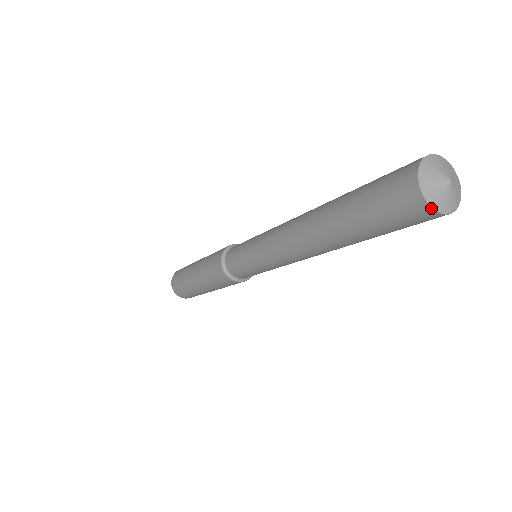
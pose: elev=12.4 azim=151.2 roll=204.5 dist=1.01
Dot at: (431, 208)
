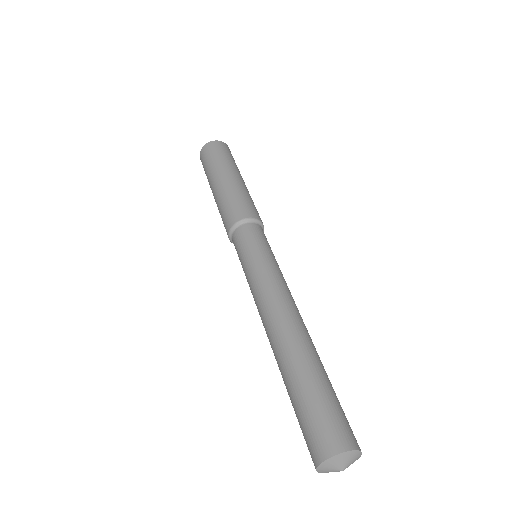
Dot at: (317, 471)
